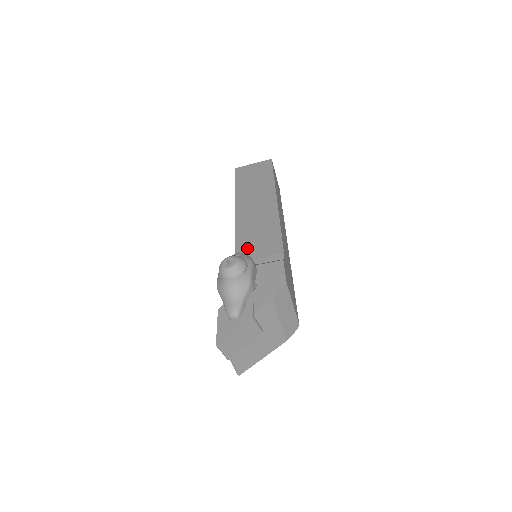
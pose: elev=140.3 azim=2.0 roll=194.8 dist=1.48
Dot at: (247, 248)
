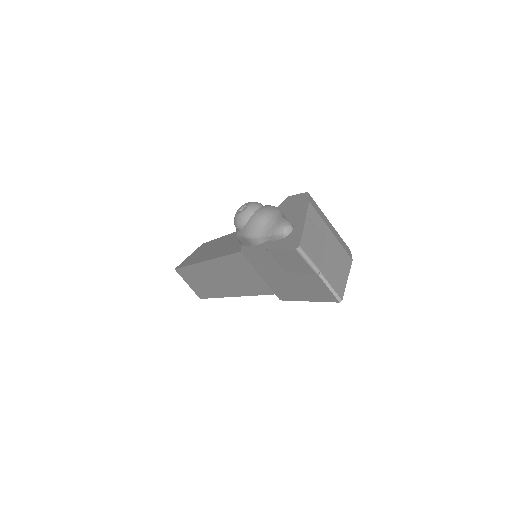
Dot at: occluded
